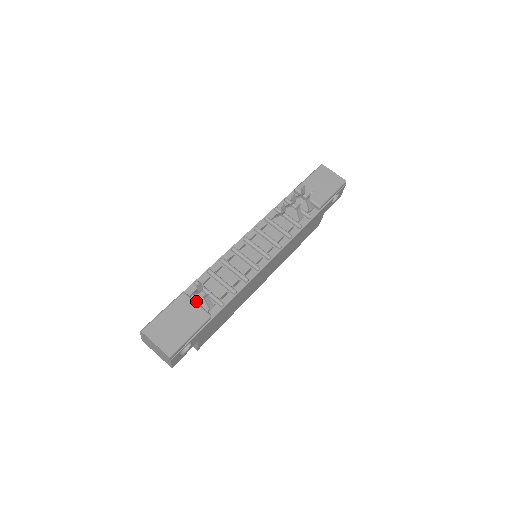
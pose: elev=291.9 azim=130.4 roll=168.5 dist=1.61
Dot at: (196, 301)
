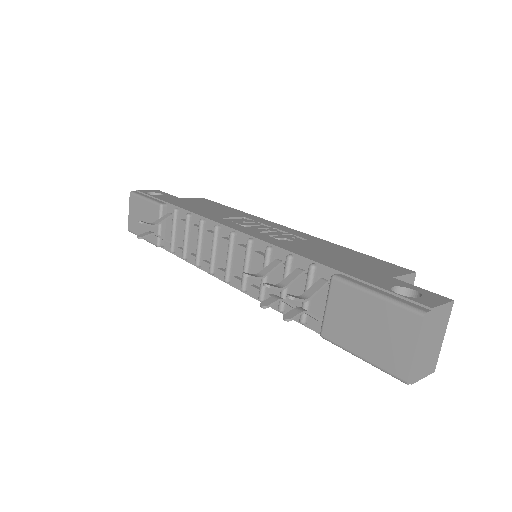
Dot at: (167, 222)
